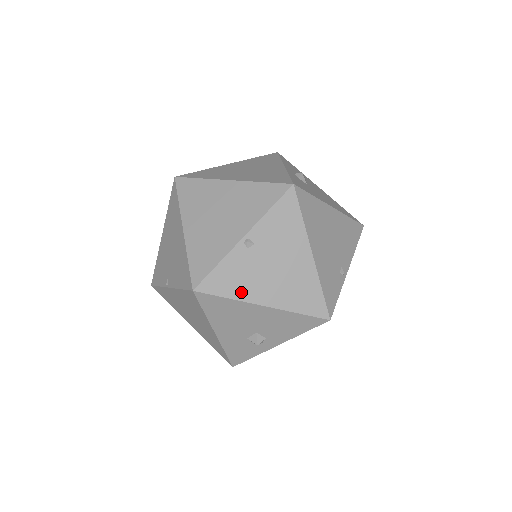
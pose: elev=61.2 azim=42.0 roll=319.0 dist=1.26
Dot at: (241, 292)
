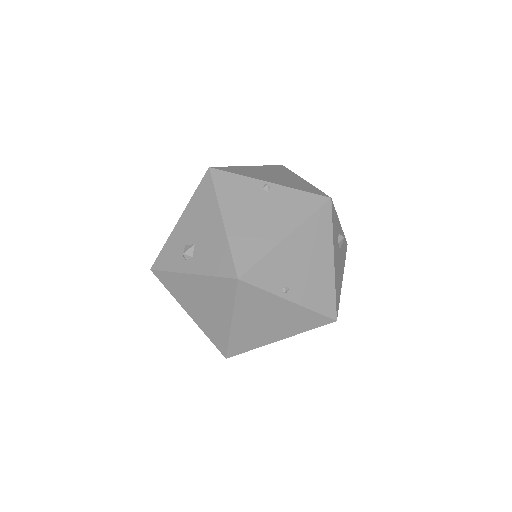
Dot at: (225, 199)
